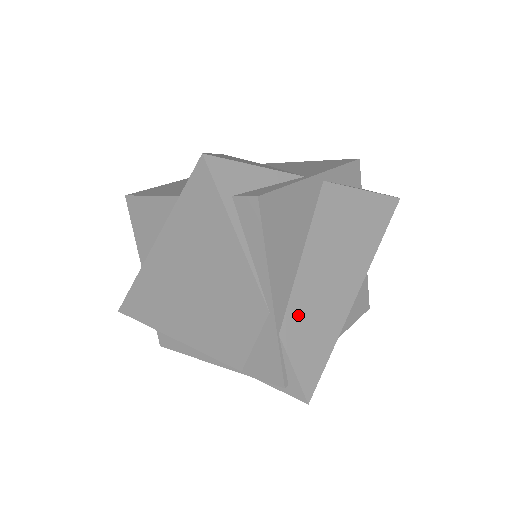
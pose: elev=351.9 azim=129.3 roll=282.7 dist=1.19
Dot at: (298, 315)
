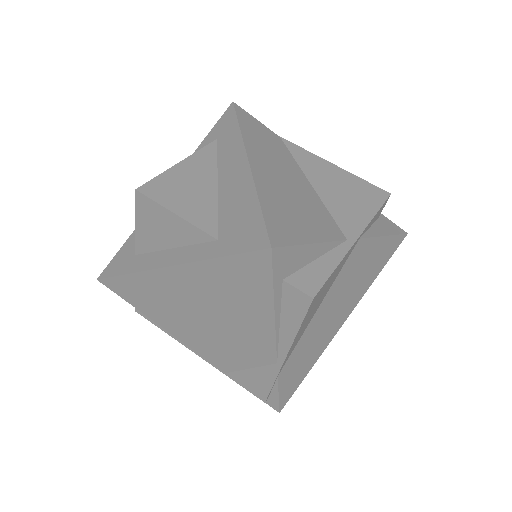
Dot at: (296, 356)
